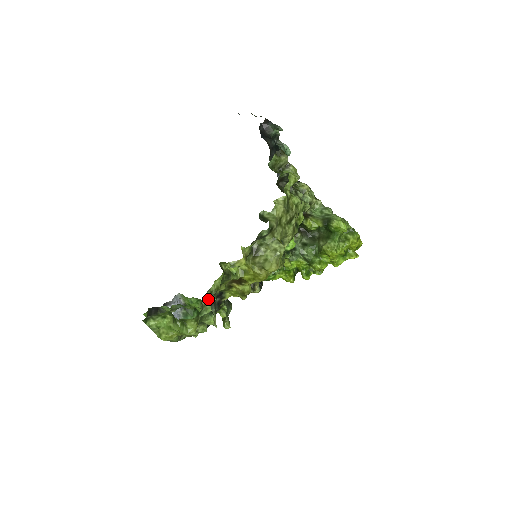
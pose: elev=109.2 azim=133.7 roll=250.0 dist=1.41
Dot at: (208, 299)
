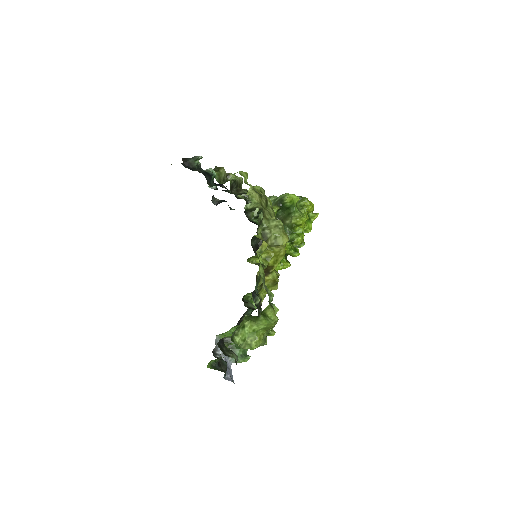
Dot at: (265, 286)
